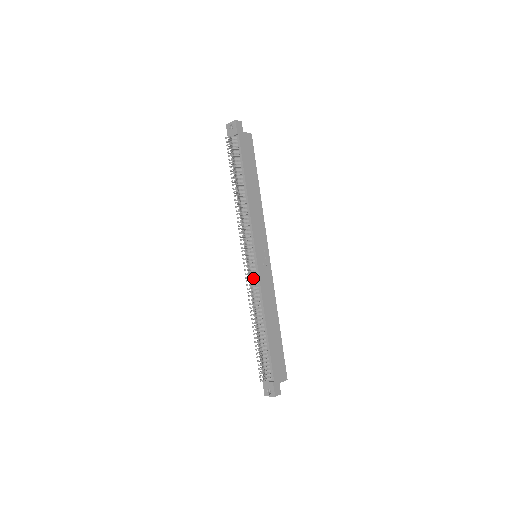
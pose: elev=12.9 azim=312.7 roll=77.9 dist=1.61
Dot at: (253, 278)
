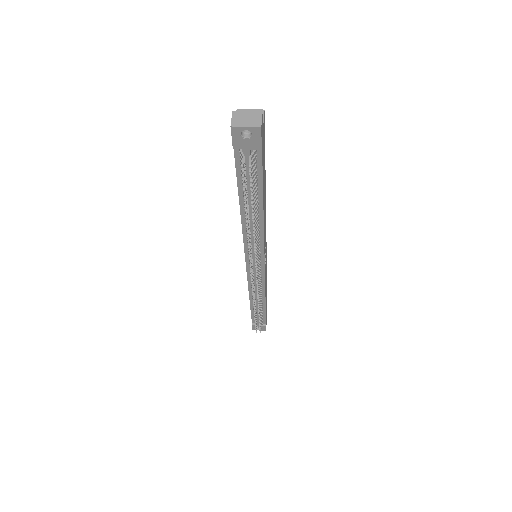
Dot at: occluded
